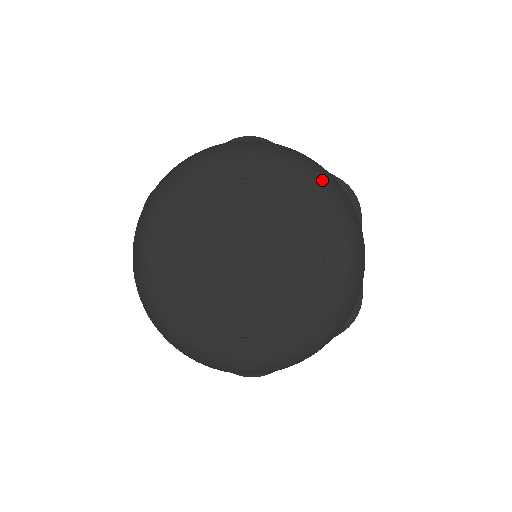
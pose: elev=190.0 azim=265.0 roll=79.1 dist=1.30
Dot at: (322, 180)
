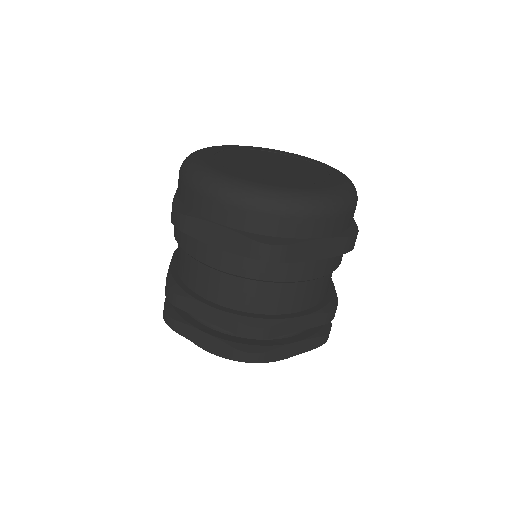
Dot at: occluded
